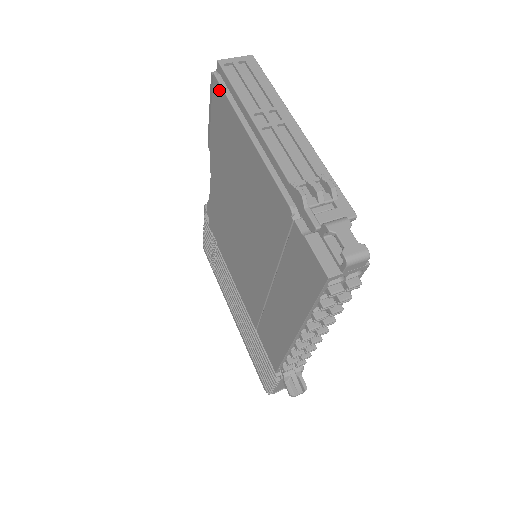
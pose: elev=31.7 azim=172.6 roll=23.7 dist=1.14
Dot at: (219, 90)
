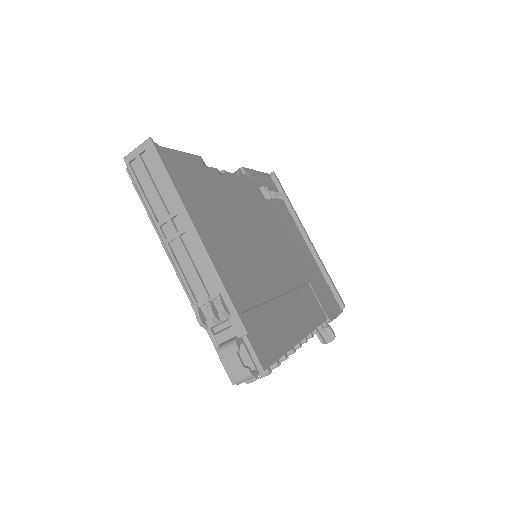
Dot at: occluded
